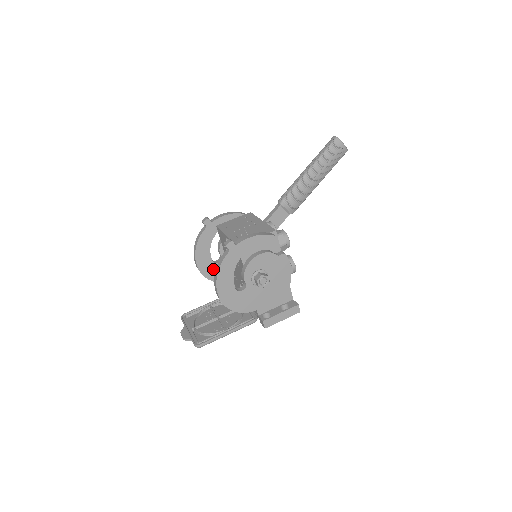
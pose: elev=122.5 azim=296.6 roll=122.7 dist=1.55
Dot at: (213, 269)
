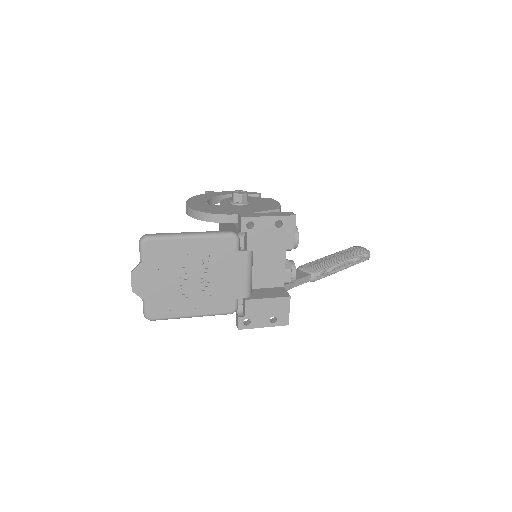
Dot at: occluded
